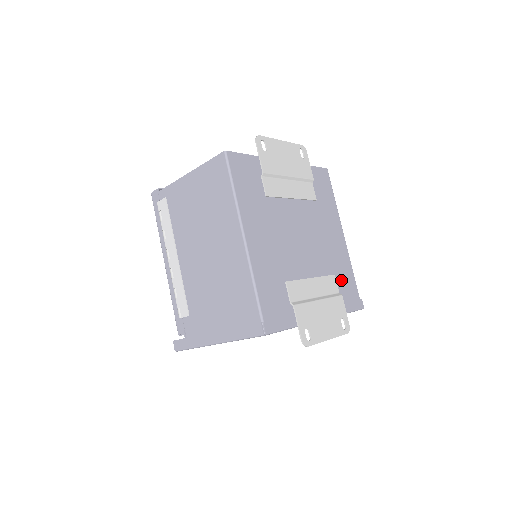
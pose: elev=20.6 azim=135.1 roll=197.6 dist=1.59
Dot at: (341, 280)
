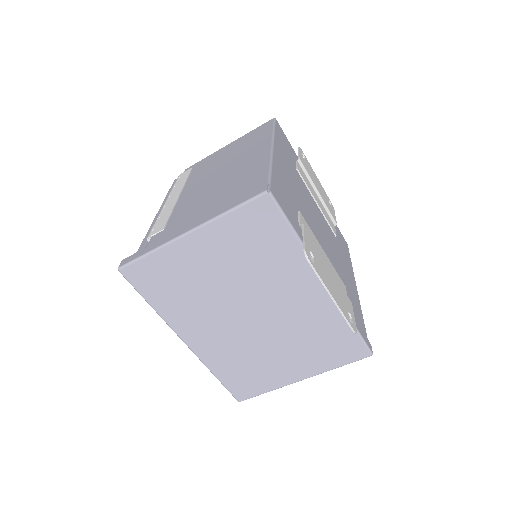
Dot at: occluded
